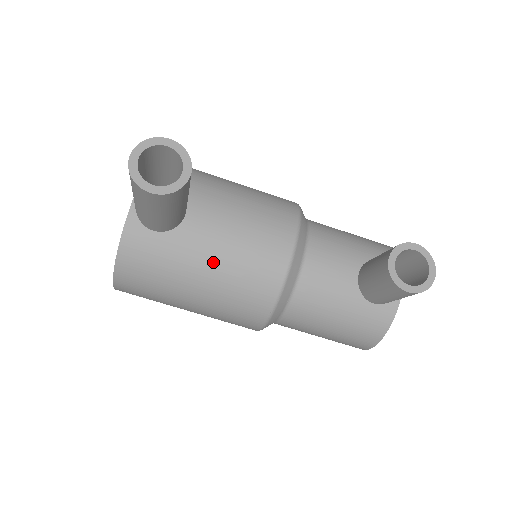
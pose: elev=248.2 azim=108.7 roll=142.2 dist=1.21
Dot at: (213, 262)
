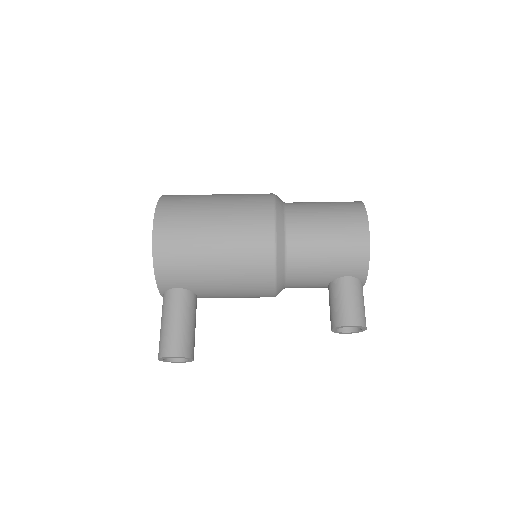
Dot at: occluded
